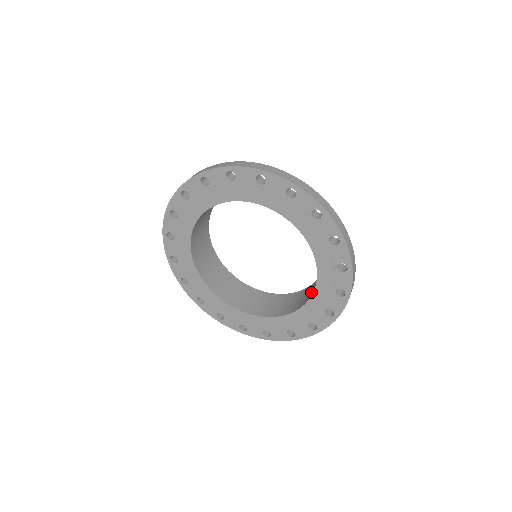
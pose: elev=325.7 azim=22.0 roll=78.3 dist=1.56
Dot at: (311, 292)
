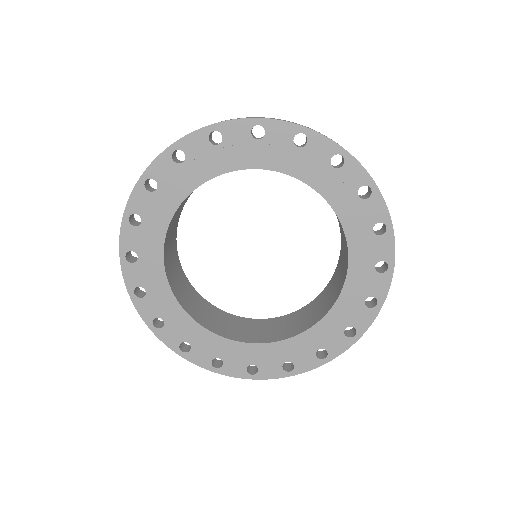
Dot at: occluded
